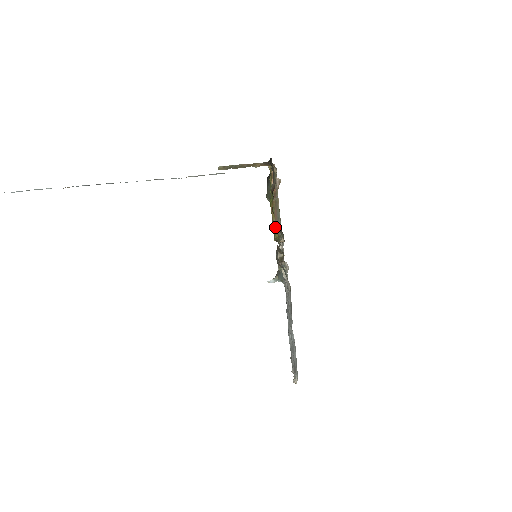
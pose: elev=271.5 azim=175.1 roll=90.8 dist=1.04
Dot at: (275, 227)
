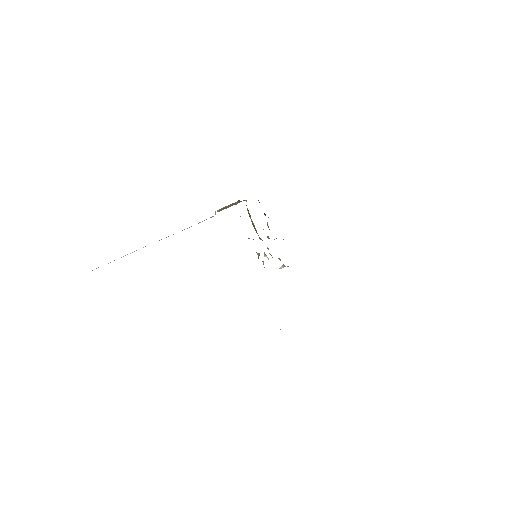
Dot at: occluded
